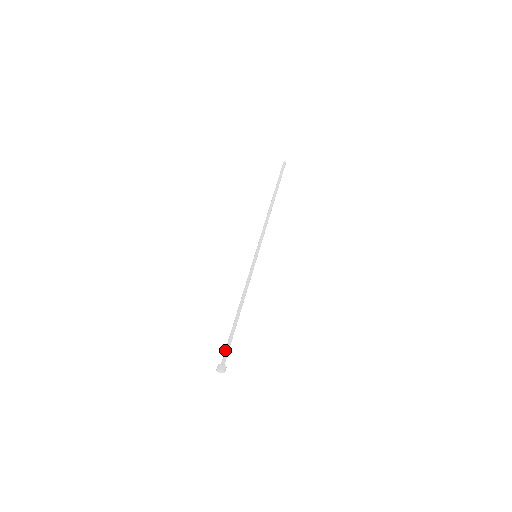
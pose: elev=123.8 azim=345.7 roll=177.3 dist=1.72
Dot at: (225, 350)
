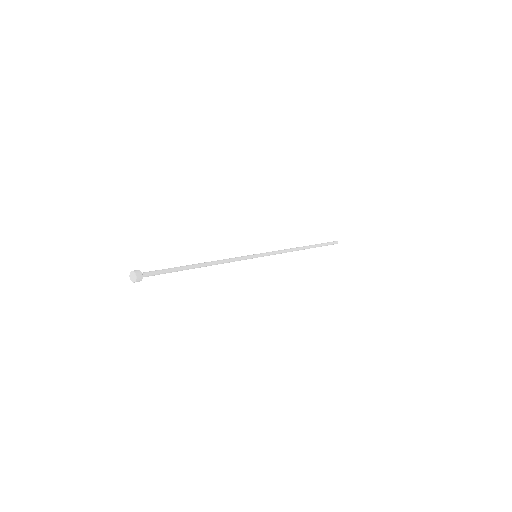
Dot at: (155, 273)
